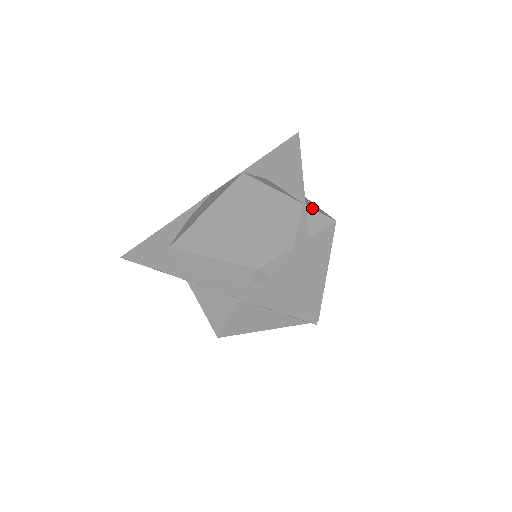
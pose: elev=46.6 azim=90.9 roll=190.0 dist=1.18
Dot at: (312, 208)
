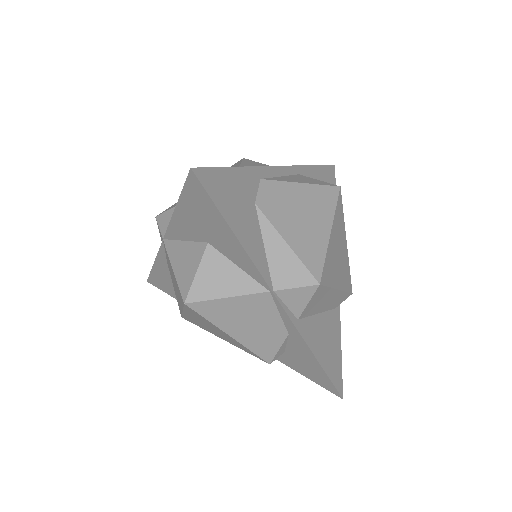
Dot at: (283, 290)
